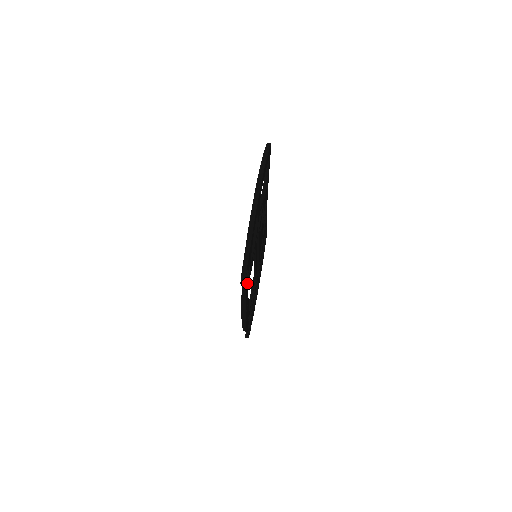
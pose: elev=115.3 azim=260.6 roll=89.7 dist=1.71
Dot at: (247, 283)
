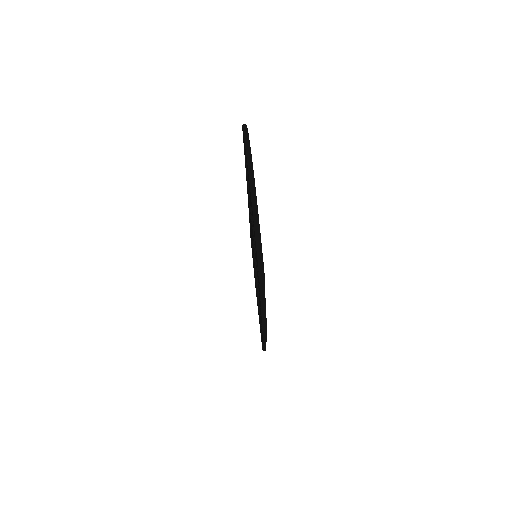
Dot at: occluded
